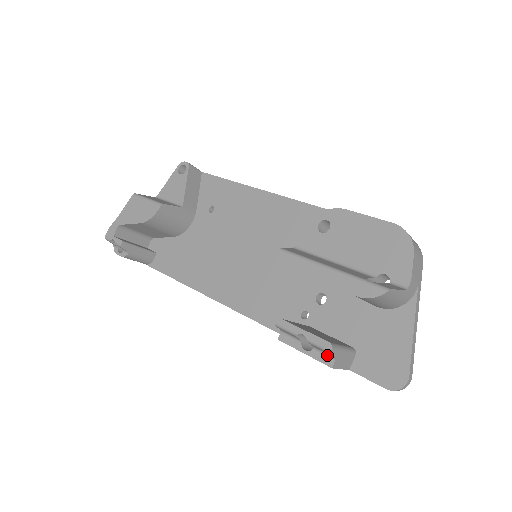
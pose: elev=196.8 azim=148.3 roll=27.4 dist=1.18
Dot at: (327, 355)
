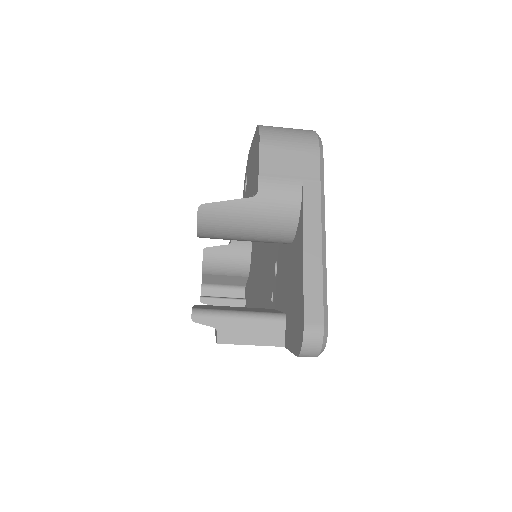
Dot at: (216, 328)
